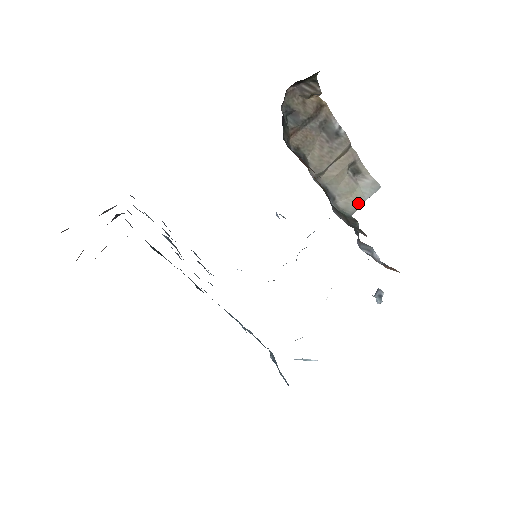
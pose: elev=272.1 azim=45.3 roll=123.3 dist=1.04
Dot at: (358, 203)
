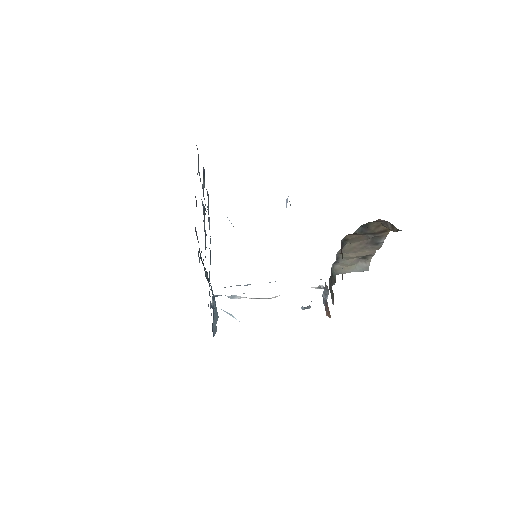
Dot at: (347, 271)
